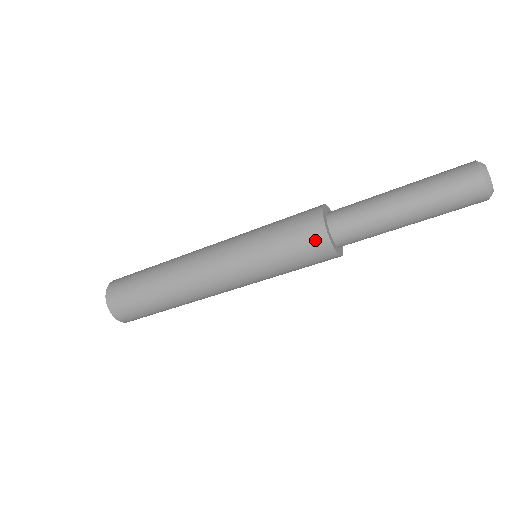
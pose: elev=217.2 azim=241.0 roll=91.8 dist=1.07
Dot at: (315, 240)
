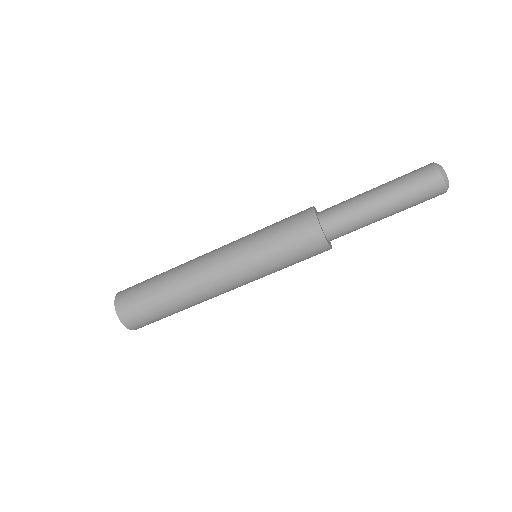
Dot at: (303, 216)
